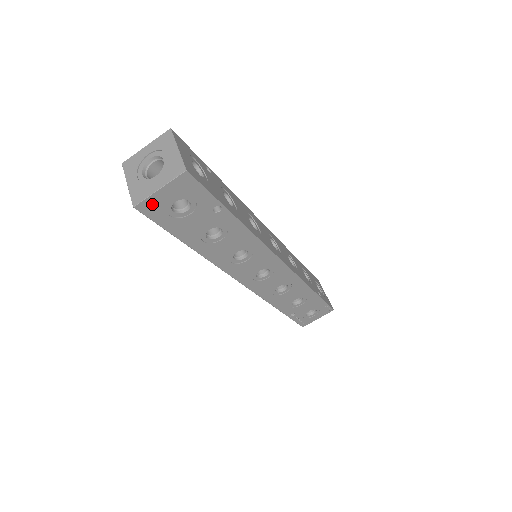
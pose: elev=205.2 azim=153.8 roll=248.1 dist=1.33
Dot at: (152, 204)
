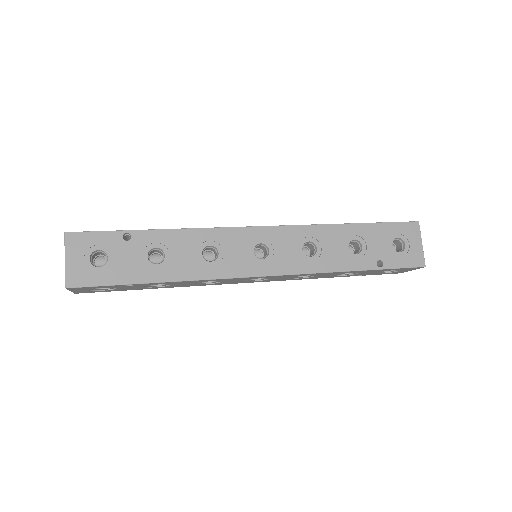
Dot at: (82, 292)
